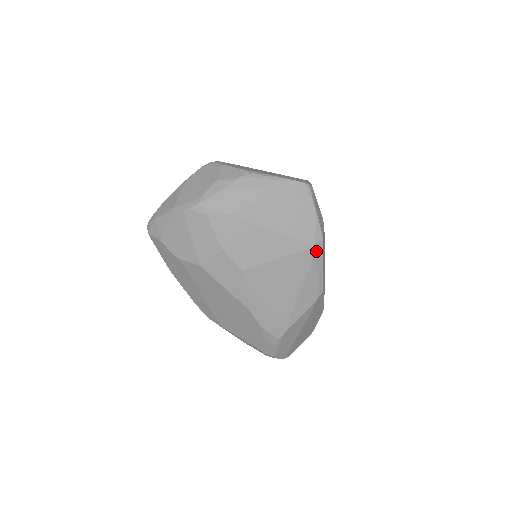
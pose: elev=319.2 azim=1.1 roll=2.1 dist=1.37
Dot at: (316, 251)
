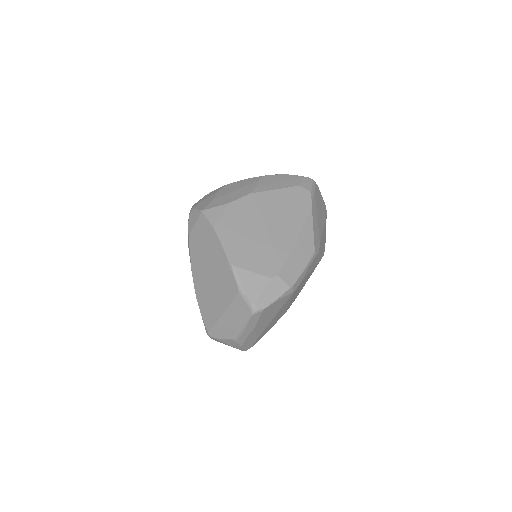
Dot at: (296, 286)
